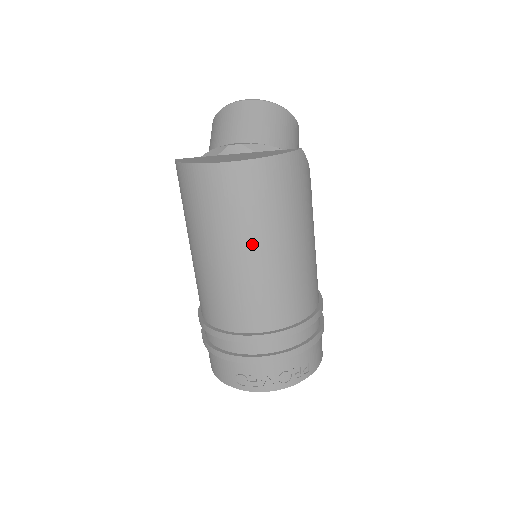
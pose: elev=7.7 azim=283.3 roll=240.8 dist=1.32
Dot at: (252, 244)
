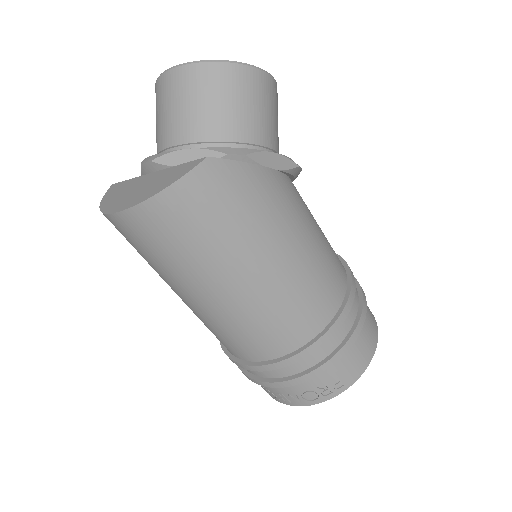
Dot at: (195, 287)
